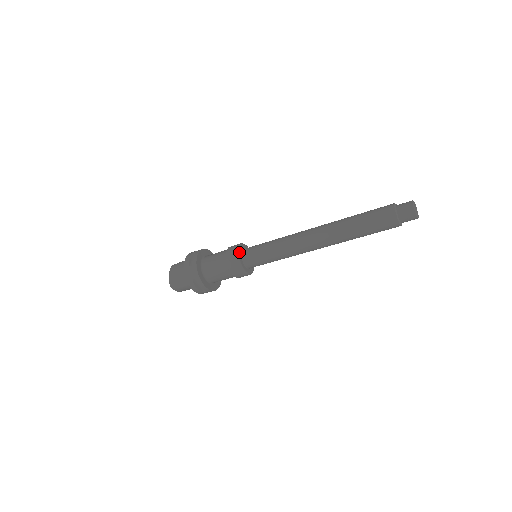
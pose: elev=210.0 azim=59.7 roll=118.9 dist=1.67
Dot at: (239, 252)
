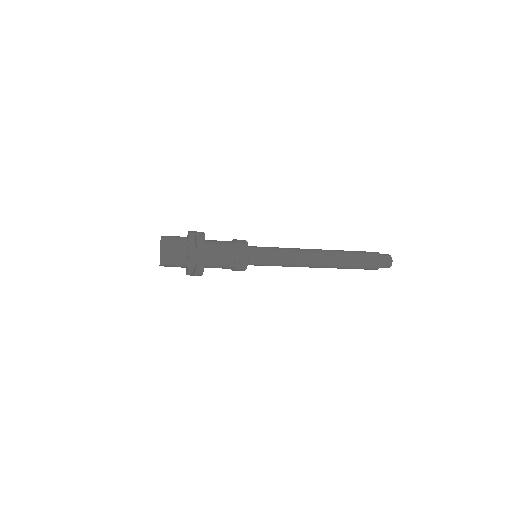
Dot at: (249, 250)
